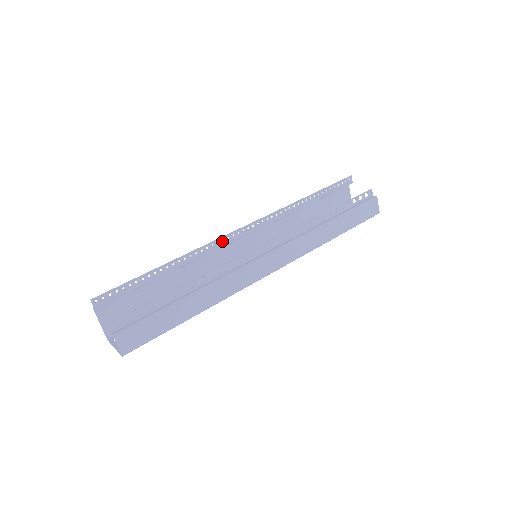
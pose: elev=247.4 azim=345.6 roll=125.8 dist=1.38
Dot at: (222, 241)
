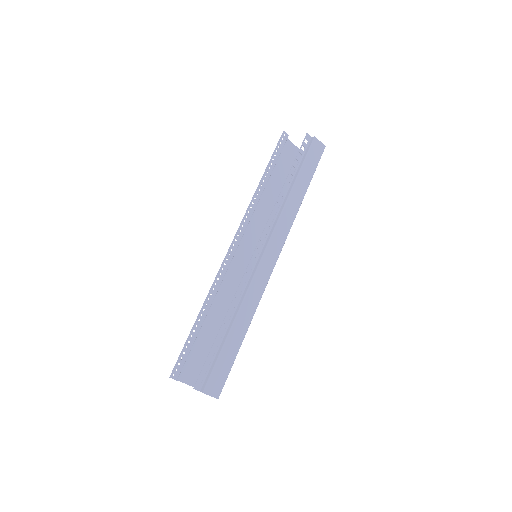
Dot at: (225, 265)
